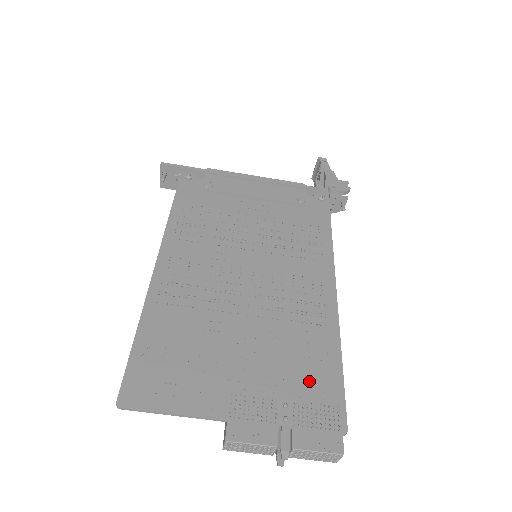
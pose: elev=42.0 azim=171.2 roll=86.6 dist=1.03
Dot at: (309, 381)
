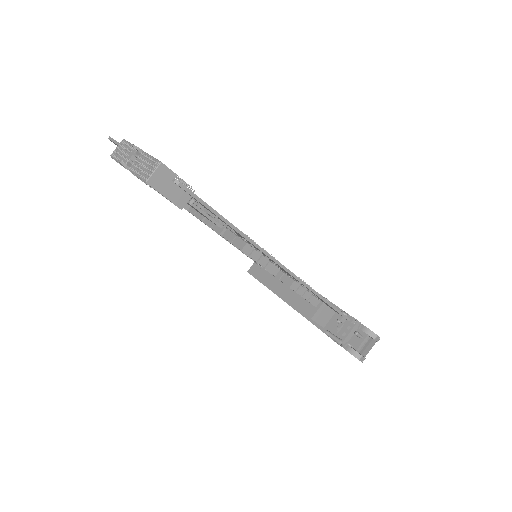
Dot at: occluded
